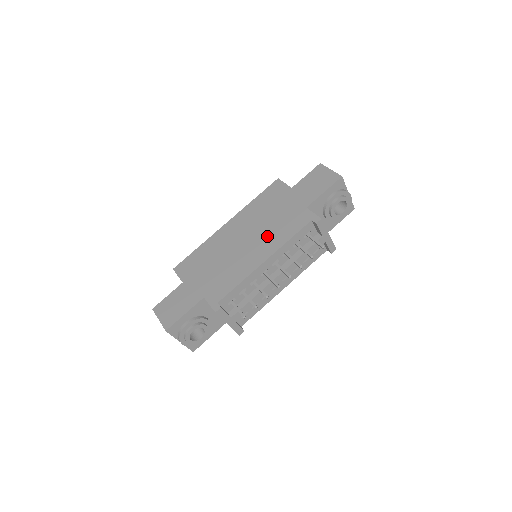
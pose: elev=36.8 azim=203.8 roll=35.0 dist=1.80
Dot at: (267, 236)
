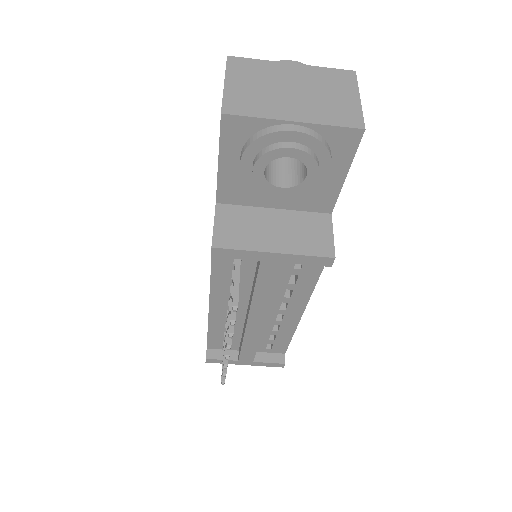
Dot at: occluded
